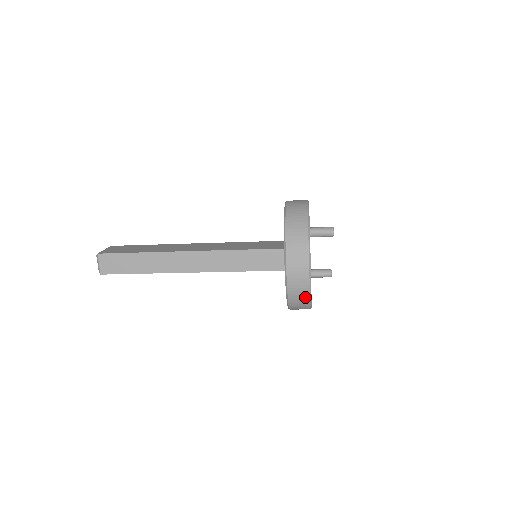
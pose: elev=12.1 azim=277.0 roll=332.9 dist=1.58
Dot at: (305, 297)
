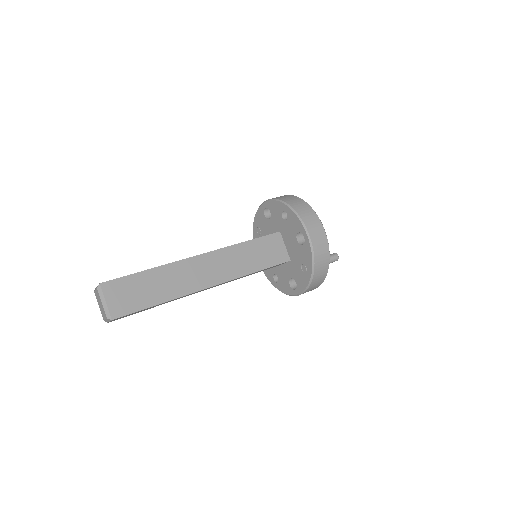
Dot at: occluded
